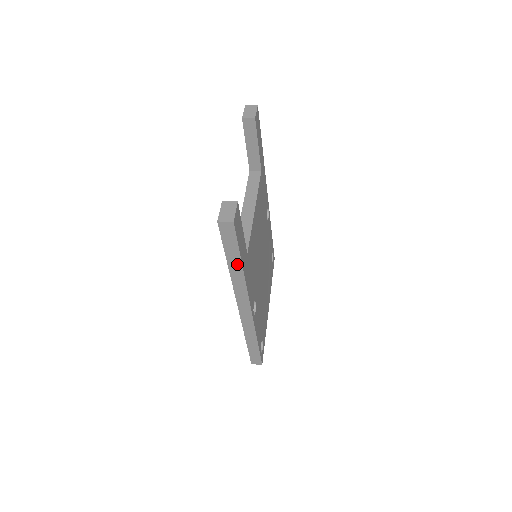
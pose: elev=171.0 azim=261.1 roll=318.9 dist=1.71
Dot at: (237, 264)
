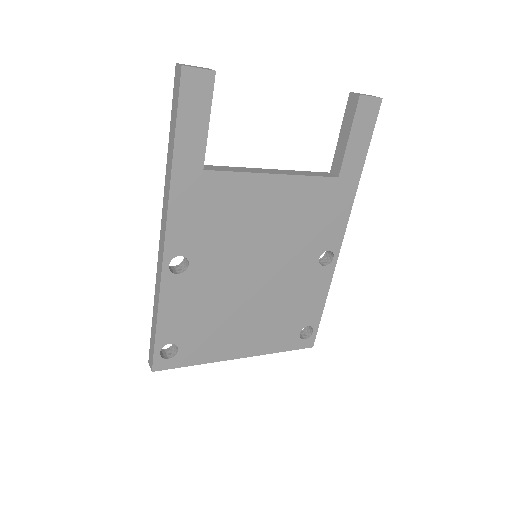
Dot at: (172, 147)
